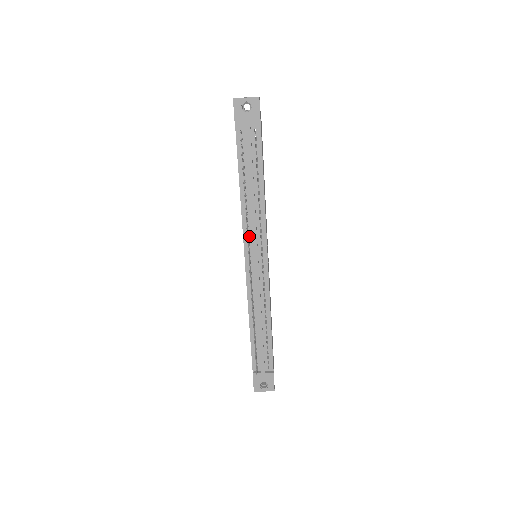
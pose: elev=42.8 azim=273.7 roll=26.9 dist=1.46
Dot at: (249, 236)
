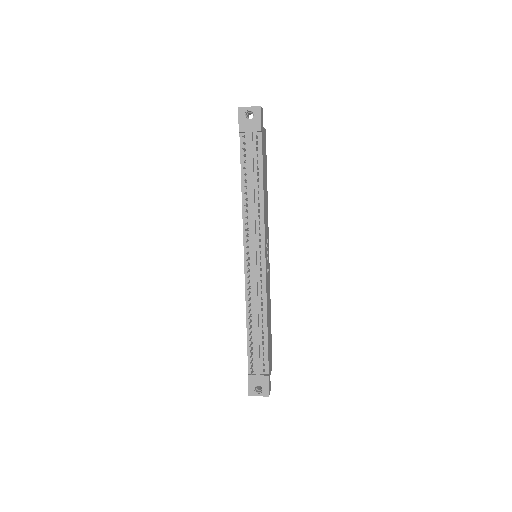
Dot at: (249, 233)
